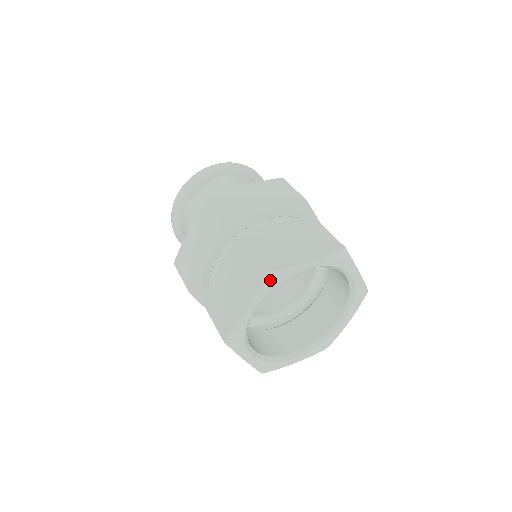
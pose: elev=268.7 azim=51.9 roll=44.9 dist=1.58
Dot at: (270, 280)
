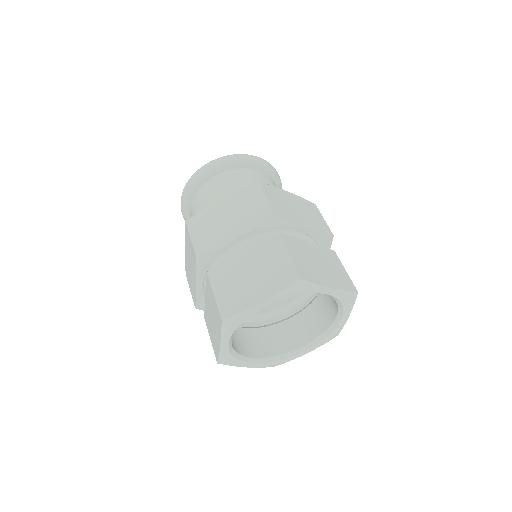
Dot at: (229, 324)
